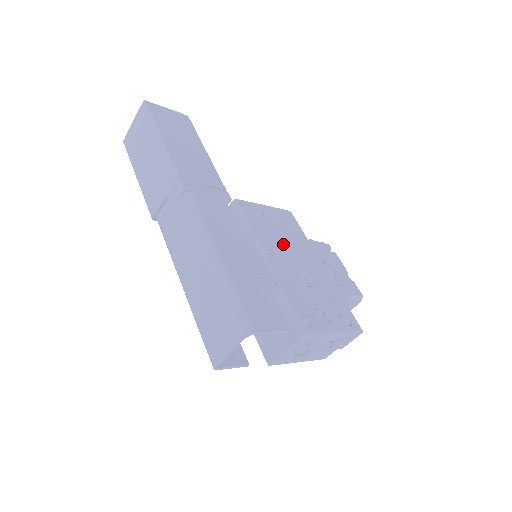
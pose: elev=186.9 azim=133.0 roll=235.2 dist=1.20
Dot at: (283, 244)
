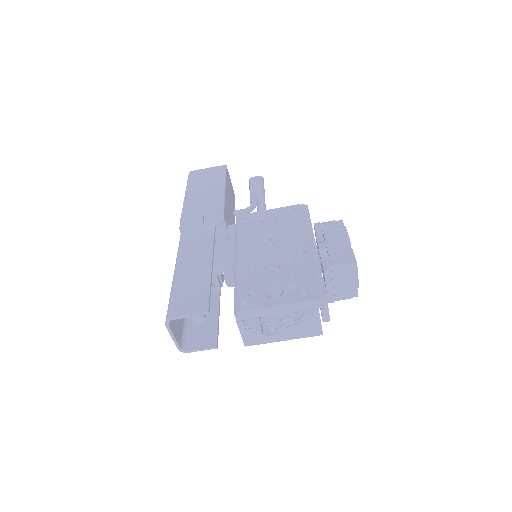
Dot at: (270, 238)
